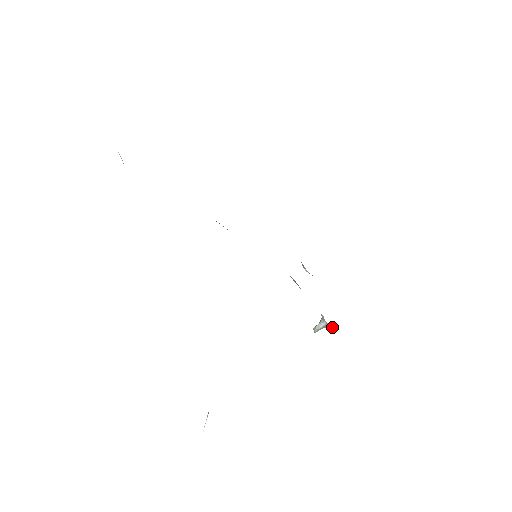
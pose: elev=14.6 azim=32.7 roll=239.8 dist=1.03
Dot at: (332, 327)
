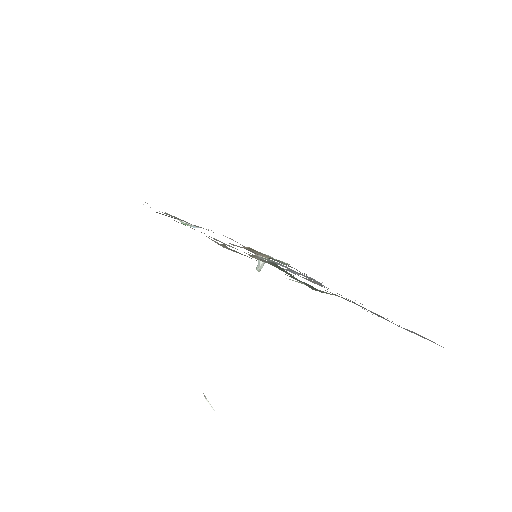
Dot at: occluded
